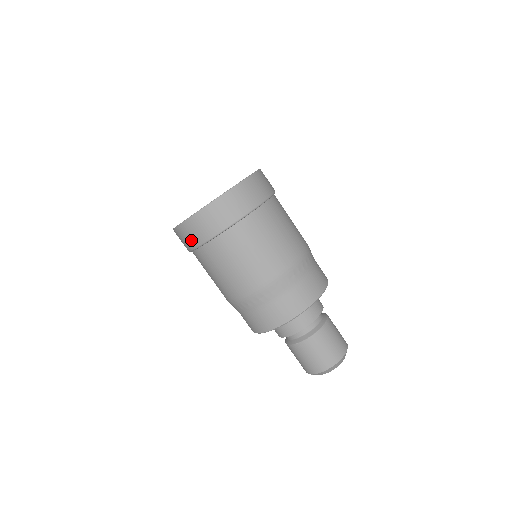
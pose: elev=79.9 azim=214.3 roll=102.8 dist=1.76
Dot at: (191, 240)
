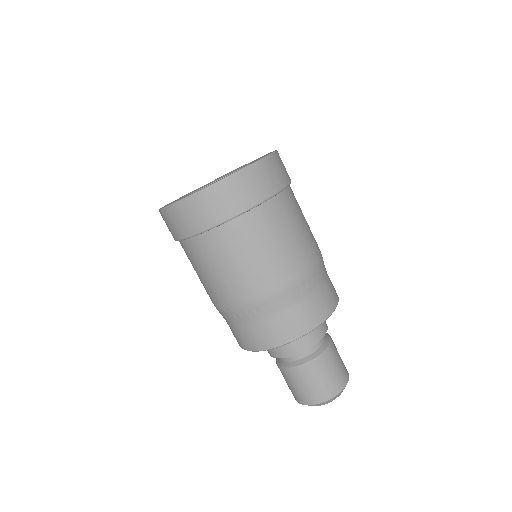
Dot at: (185, 226)
